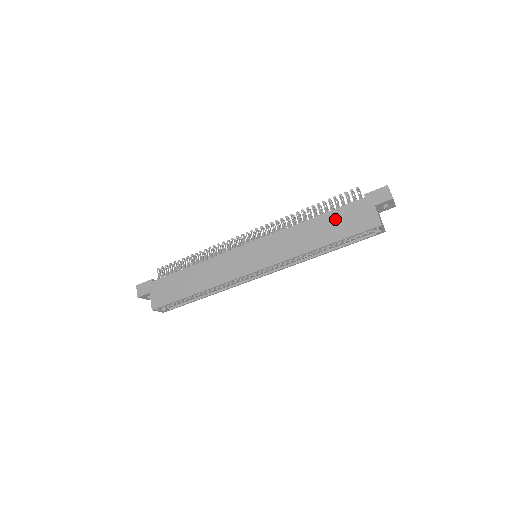
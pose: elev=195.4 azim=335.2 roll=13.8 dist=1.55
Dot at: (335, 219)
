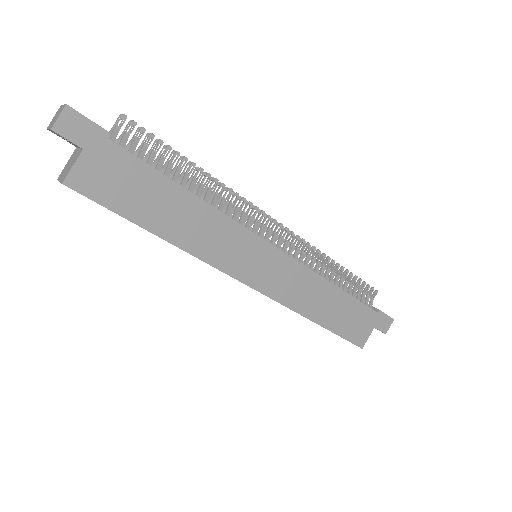
Dot at: (348, 308)
